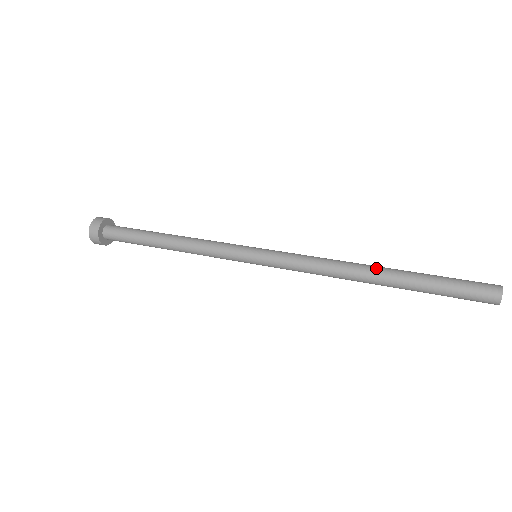
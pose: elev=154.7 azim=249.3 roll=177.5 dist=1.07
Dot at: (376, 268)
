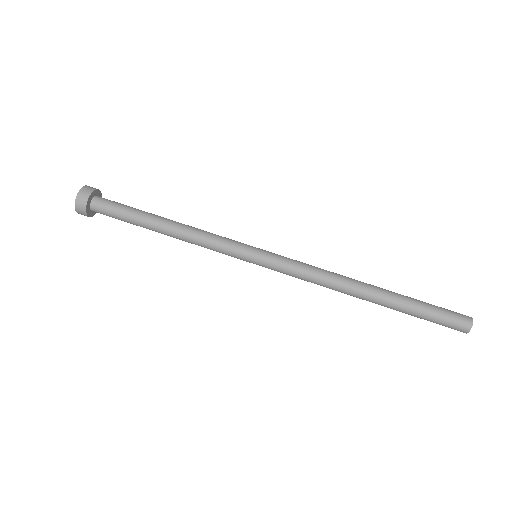
Dot at: (365, 299)
